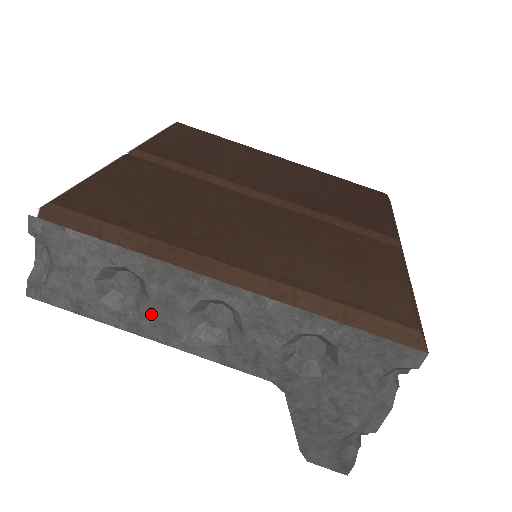
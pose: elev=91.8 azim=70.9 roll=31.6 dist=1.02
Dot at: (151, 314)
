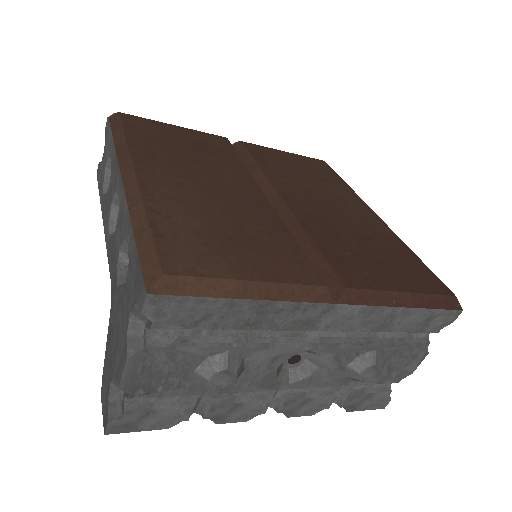
Dot at: (107, 199)
